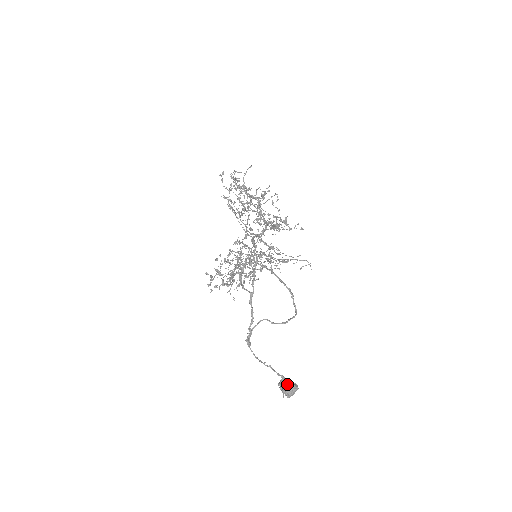
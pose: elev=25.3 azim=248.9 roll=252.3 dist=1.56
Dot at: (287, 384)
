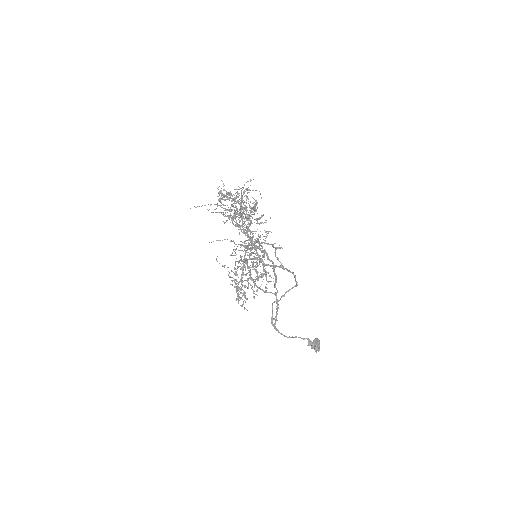
Dot at: (316, 343)
